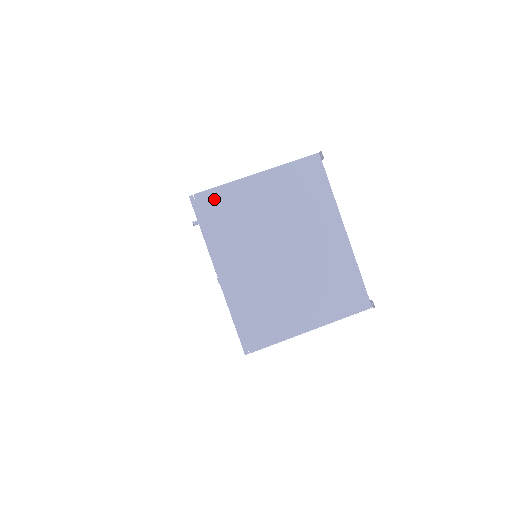
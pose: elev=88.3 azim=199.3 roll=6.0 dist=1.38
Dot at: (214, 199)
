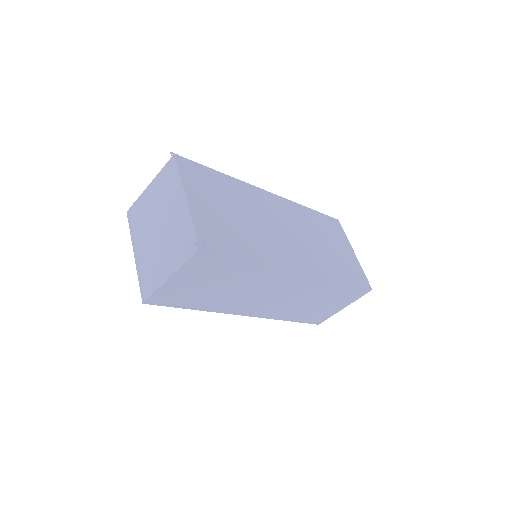
Dot at: (134, 209)
